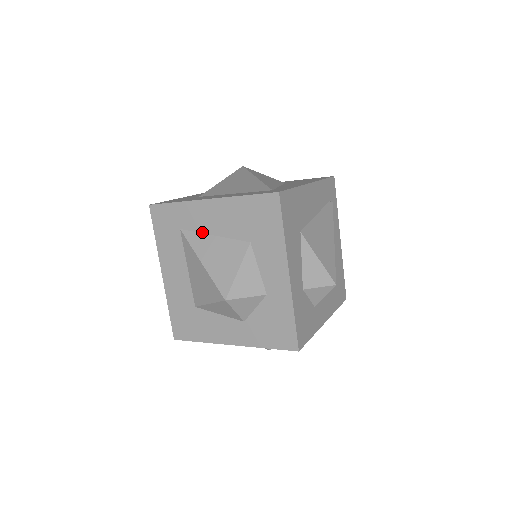
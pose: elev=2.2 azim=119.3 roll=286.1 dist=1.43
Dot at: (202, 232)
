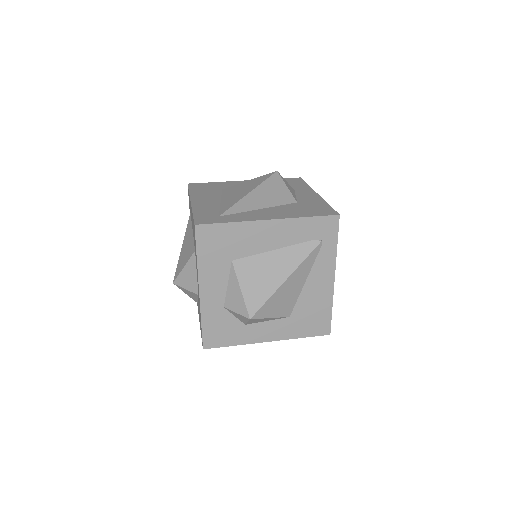
Dot at: occluded
